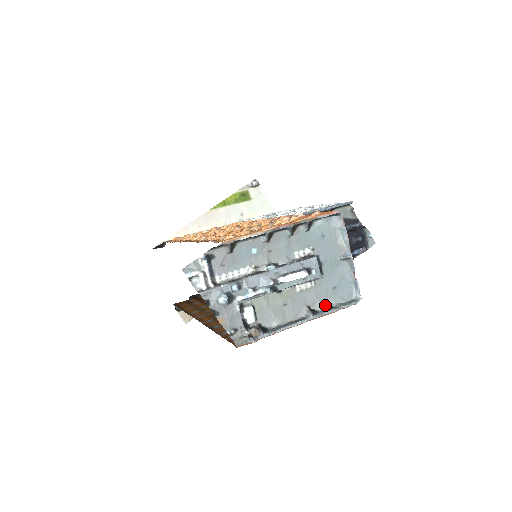
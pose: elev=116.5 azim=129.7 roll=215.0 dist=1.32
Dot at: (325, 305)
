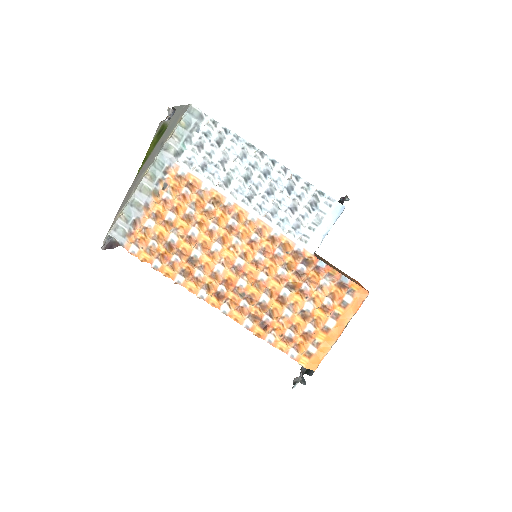
Dot at: occluded
